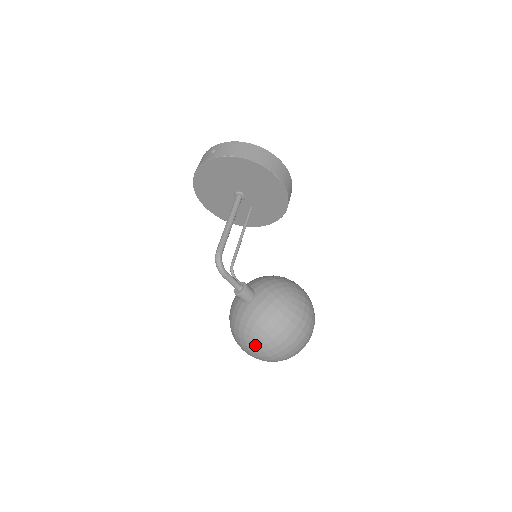
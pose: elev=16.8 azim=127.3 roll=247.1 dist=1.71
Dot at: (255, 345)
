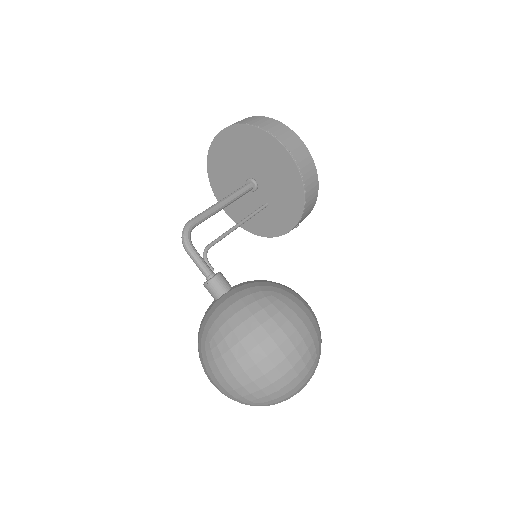
Dot at: (210, 357)
